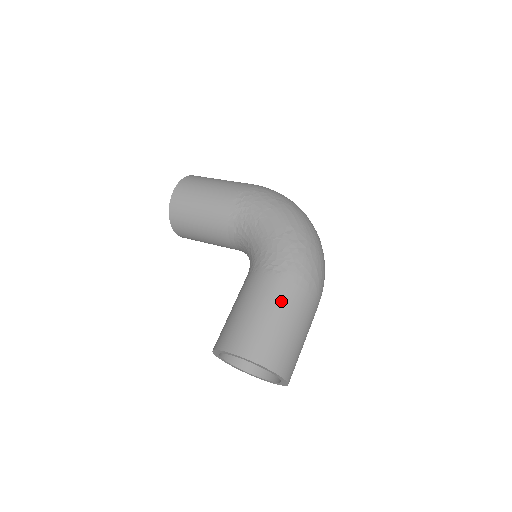
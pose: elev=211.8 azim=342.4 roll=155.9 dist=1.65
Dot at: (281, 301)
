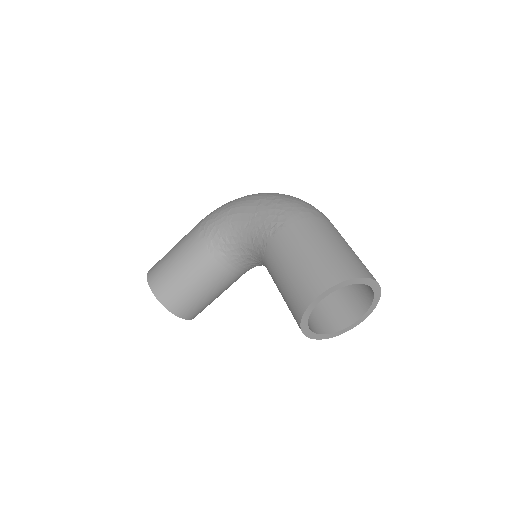
Dot at: (306, 236)
